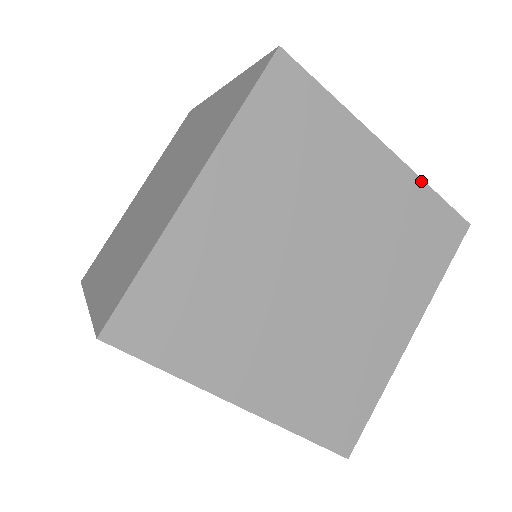
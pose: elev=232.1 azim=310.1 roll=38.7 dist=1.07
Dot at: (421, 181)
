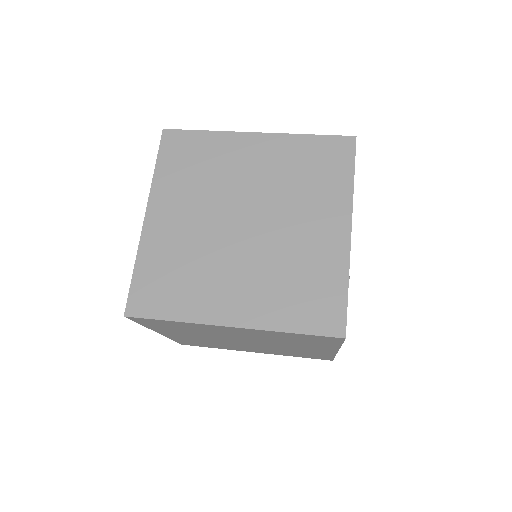
Dot at: (348, 270)
